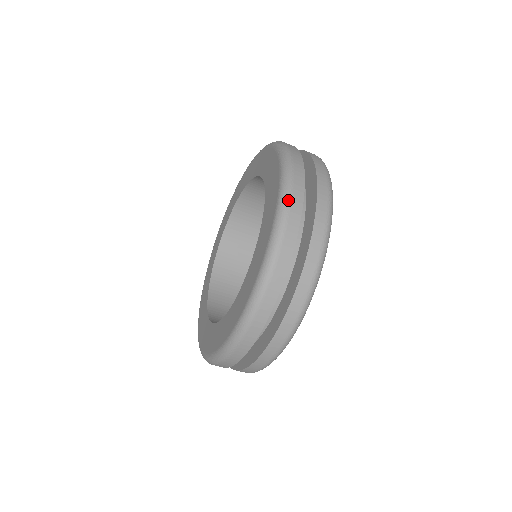
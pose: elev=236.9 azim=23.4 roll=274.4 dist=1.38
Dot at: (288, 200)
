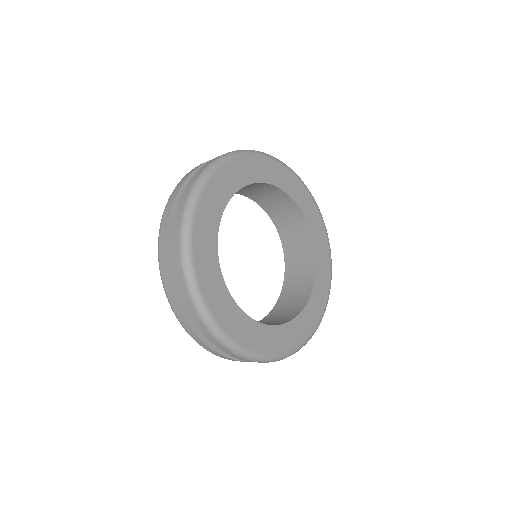
Dot at: occluded
